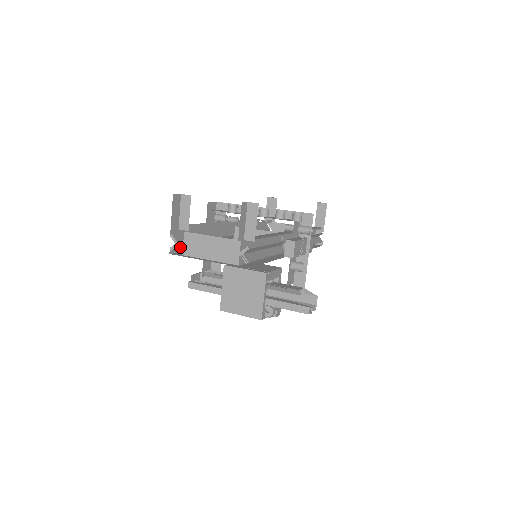
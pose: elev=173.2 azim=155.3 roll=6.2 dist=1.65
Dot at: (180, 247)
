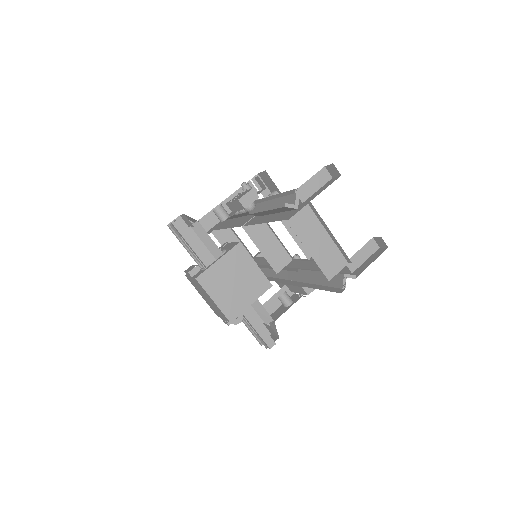
Dot at: (283, 208)
